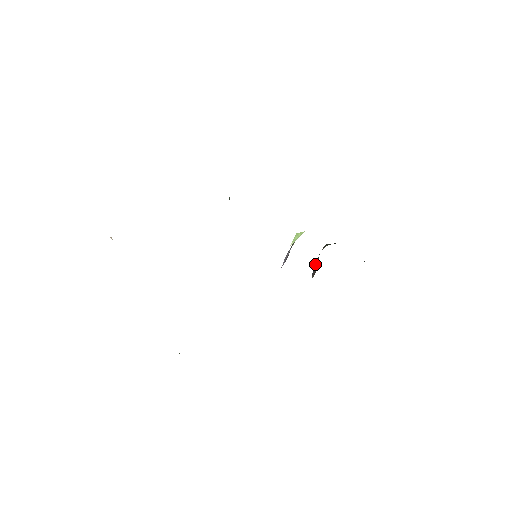
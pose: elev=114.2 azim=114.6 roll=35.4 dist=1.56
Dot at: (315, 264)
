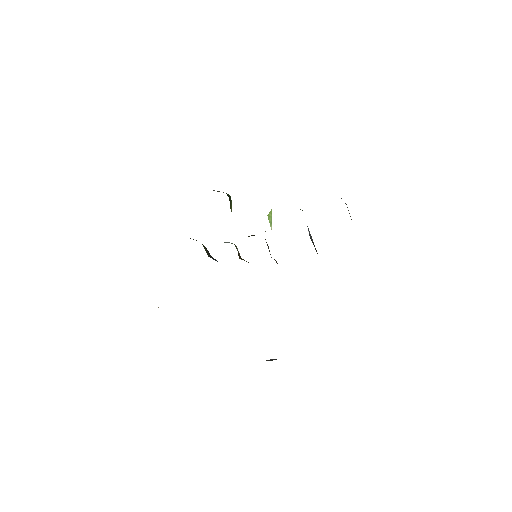
Dot at: occluded
